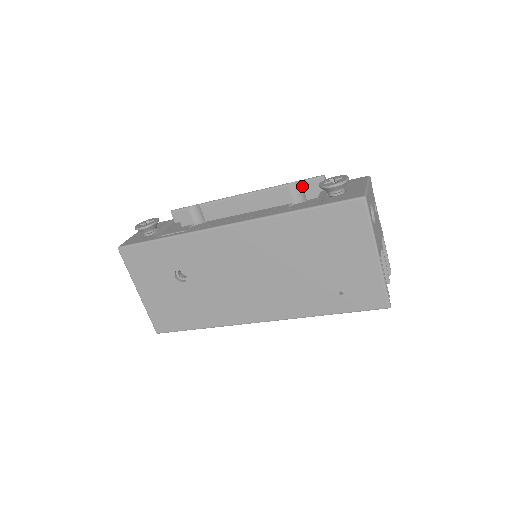
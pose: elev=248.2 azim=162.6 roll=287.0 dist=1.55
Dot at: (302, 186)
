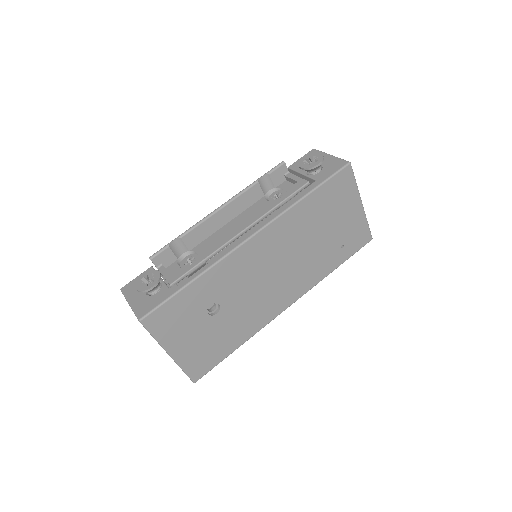
Dot at: (269, 178)
